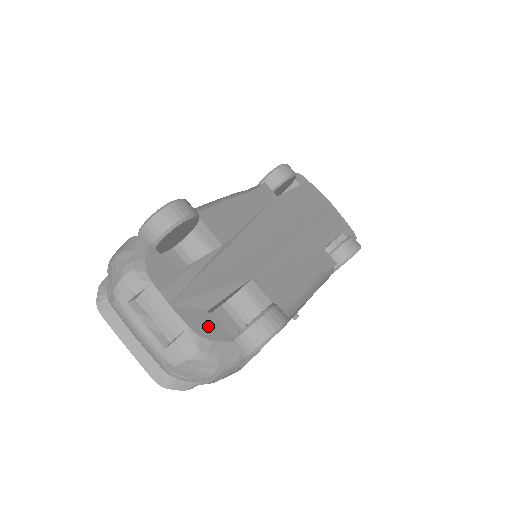
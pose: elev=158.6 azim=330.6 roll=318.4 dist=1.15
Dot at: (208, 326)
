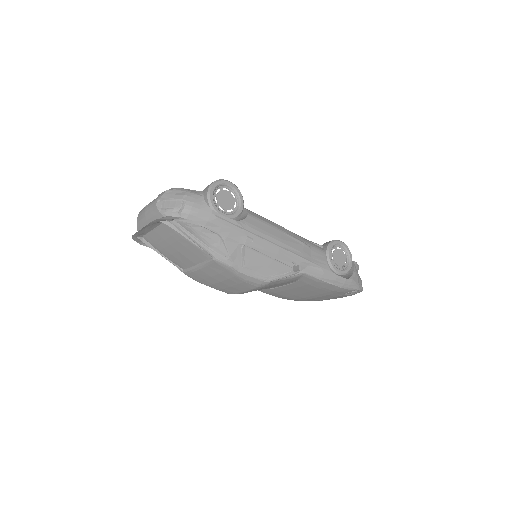
Dot at: occluded
